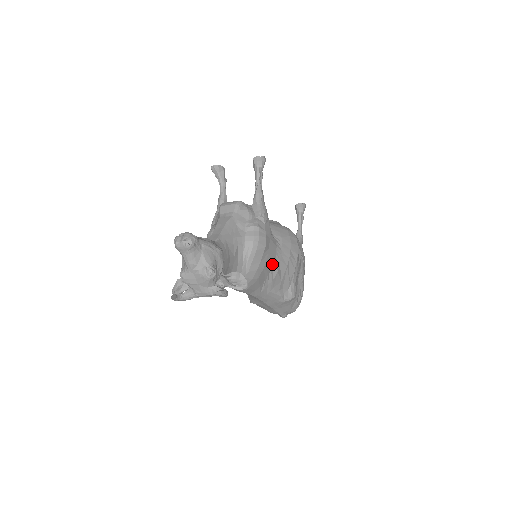
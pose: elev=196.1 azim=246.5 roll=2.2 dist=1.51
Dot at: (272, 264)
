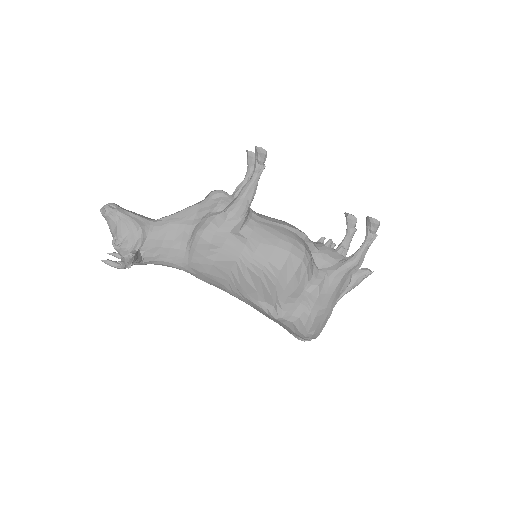
Dot at: (234, 267)
